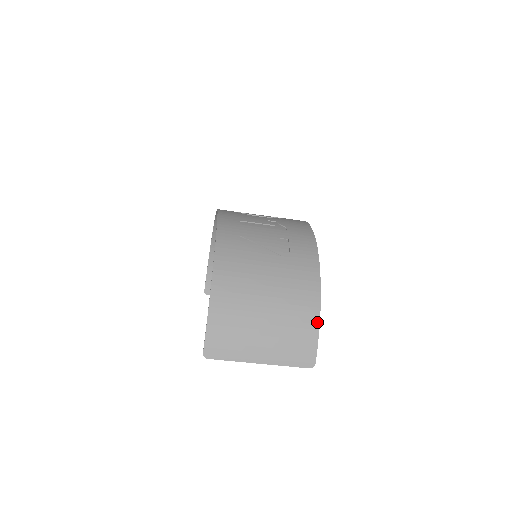
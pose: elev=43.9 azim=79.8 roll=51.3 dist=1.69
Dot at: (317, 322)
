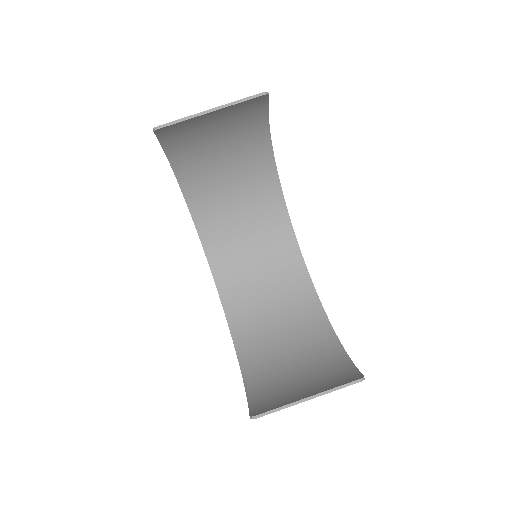
Dot at: (265, 116)
